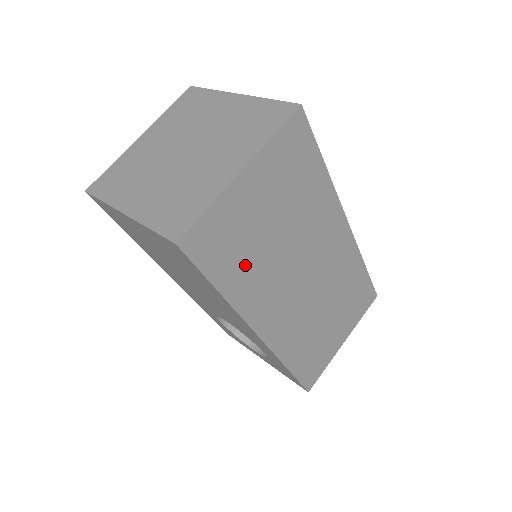
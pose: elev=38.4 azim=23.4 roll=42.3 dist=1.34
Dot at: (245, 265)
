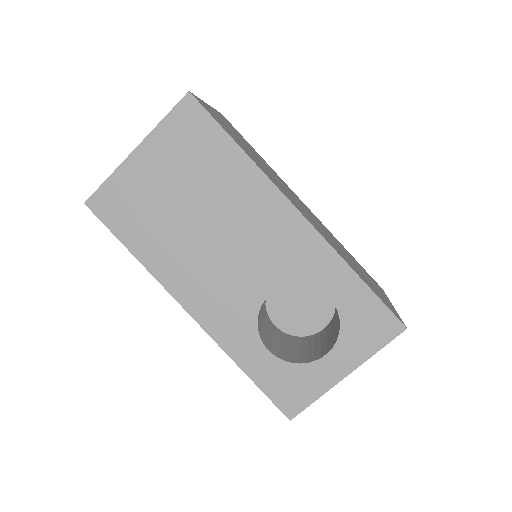
Dot at: (246, 150)
